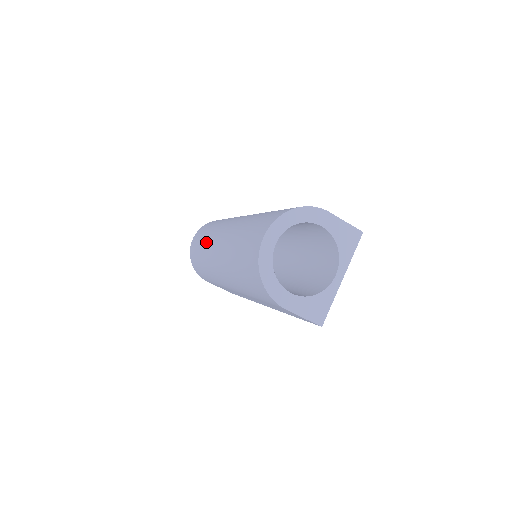
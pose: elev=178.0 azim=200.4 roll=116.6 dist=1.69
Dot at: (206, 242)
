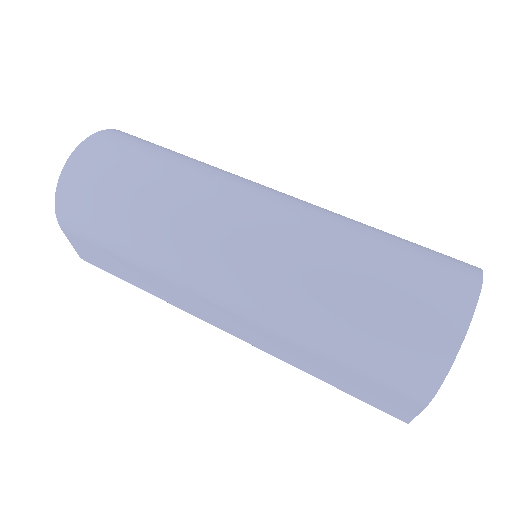
Dot at: (177, 190)
